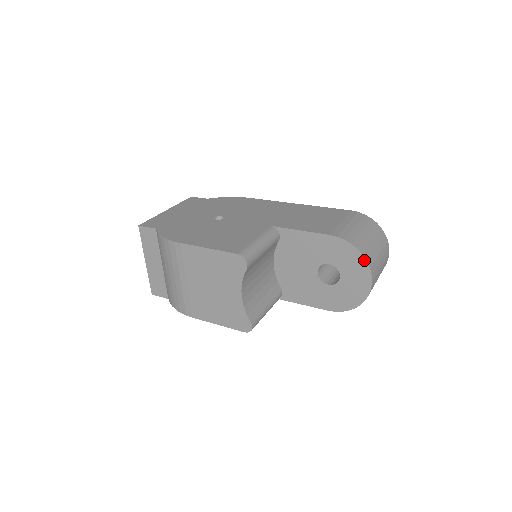
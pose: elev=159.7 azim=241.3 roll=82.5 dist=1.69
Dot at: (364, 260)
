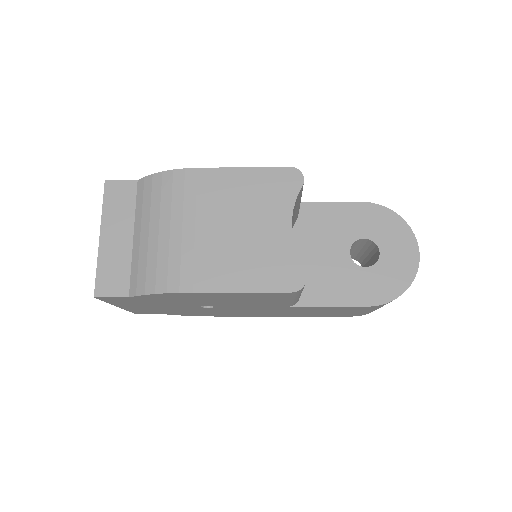
Dot at: (406, 225)
